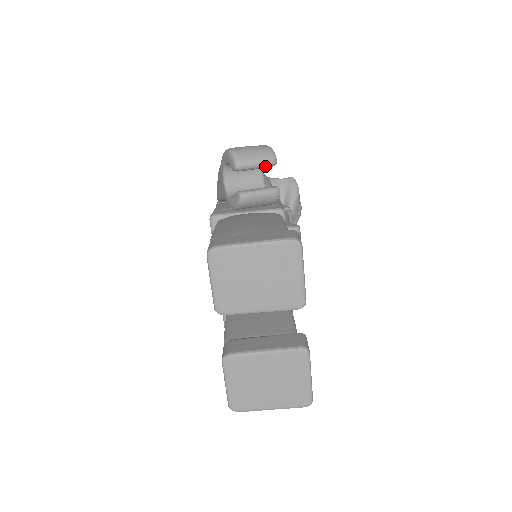
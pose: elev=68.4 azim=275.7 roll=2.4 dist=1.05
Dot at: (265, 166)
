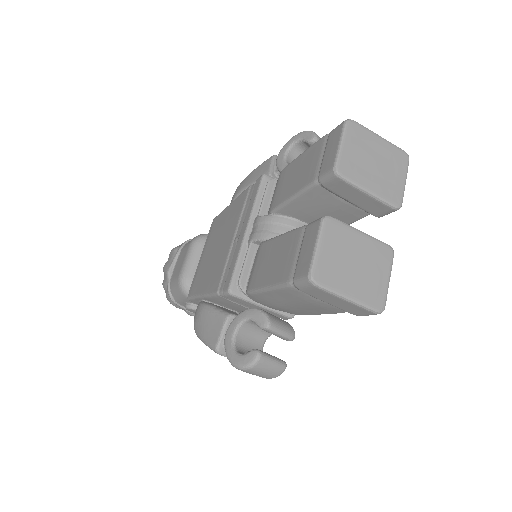
Dot at: occluded
